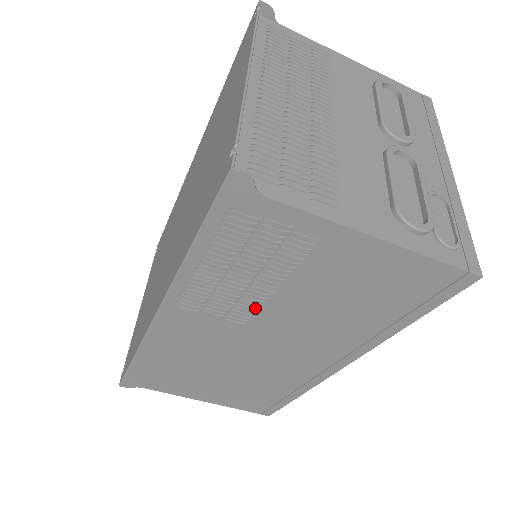
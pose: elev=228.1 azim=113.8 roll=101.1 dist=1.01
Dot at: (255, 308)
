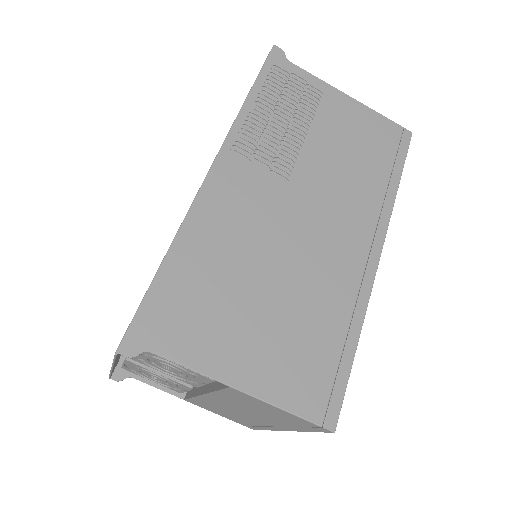
Dot at: (293, 159)
